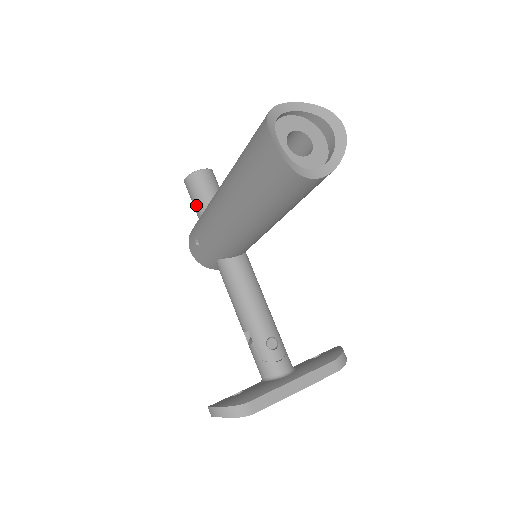
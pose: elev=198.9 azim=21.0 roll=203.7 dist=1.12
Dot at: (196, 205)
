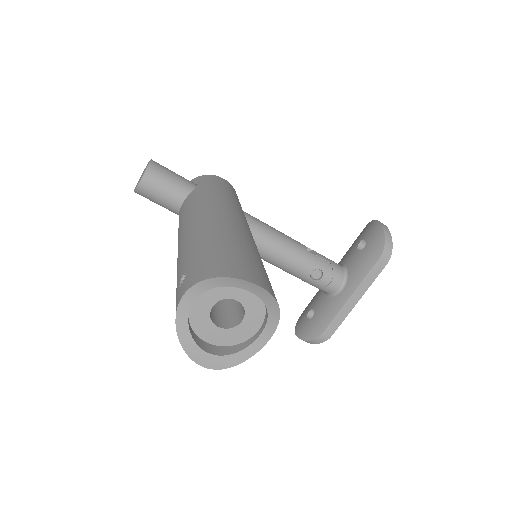
Dot at: occluded
